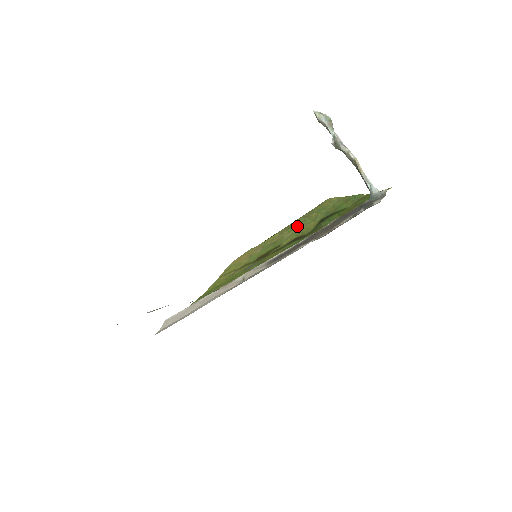
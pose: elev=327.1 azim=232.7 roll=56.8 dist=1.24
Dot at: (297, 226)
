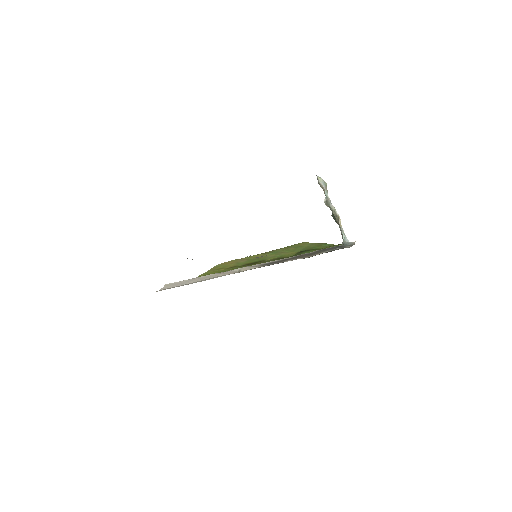
Dot at: (278, 252)
